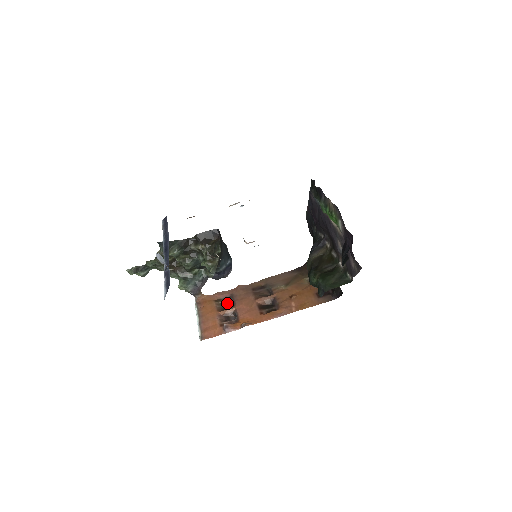
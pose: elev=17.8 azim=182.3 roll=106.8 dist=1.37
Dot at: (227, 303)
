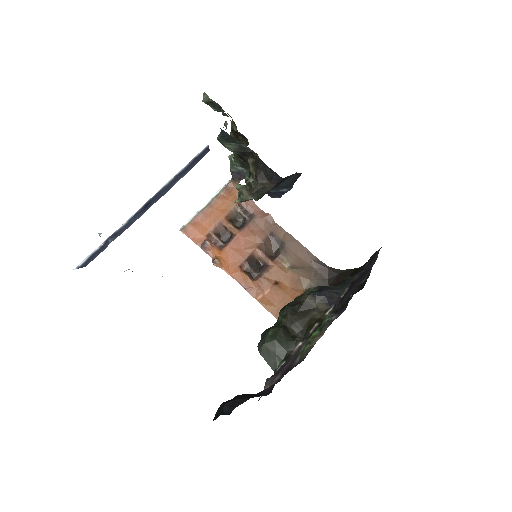
Dot at: (243, 217)
